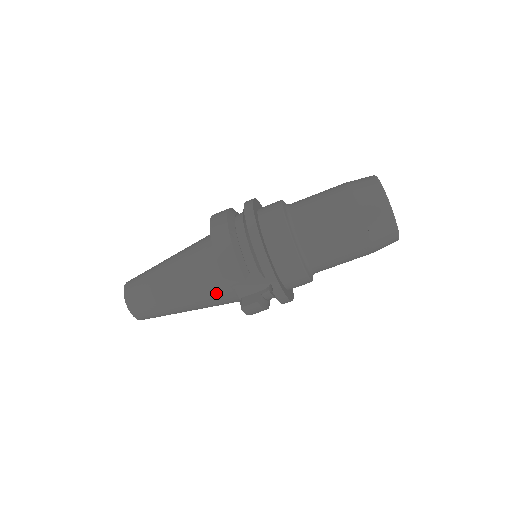
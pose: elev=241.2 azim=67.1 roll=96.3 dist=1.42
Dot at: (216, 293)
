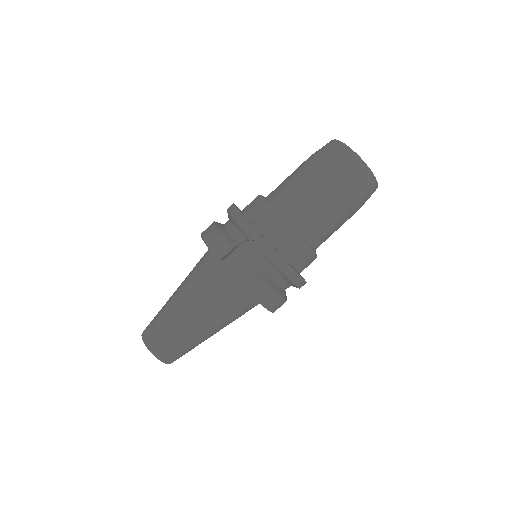
Dot at: (218, 287)
